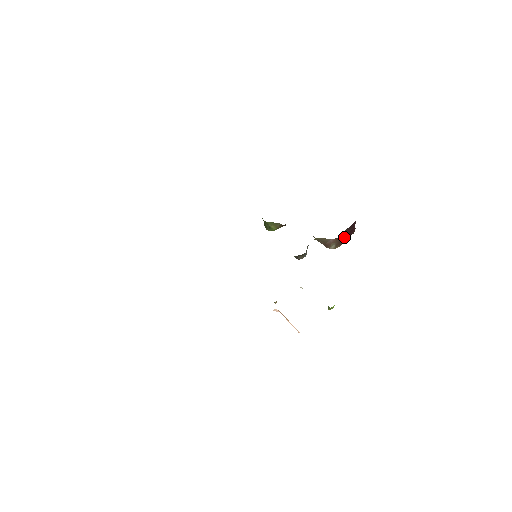
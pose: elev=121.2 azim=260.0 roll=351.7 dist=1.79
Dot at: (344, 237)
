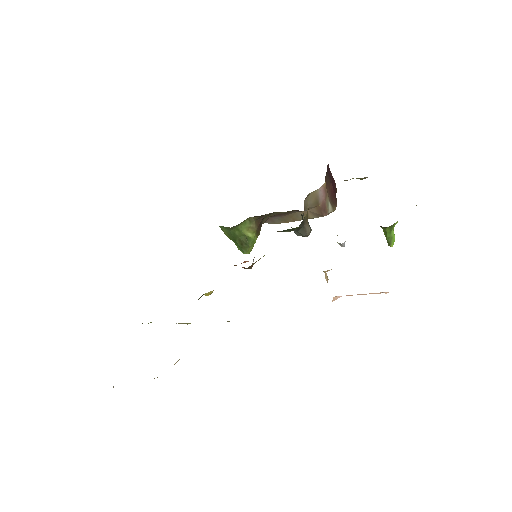
Dot at: (331, 192)
